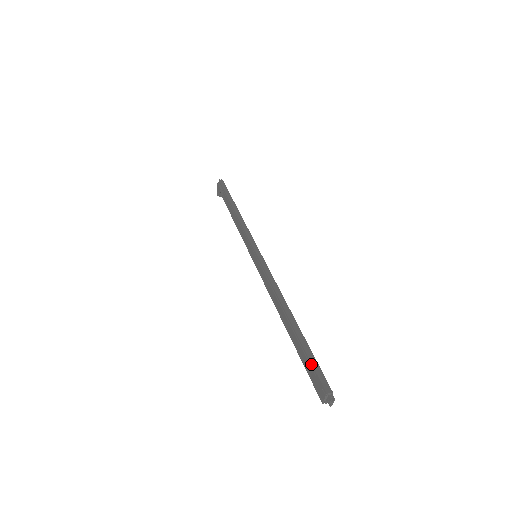
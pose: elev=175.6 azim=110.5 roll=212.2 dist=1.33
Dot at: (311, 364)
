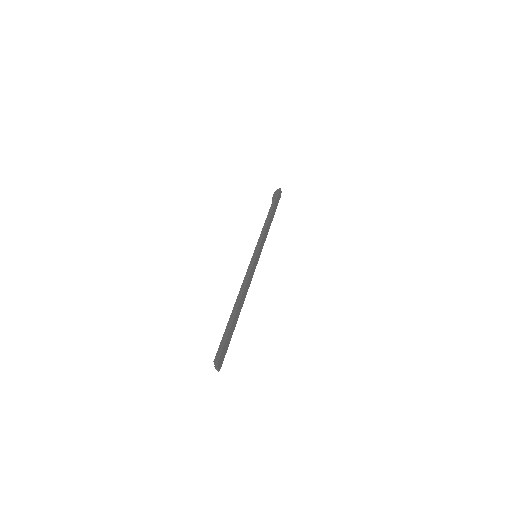
Dot at: (221, 341)
